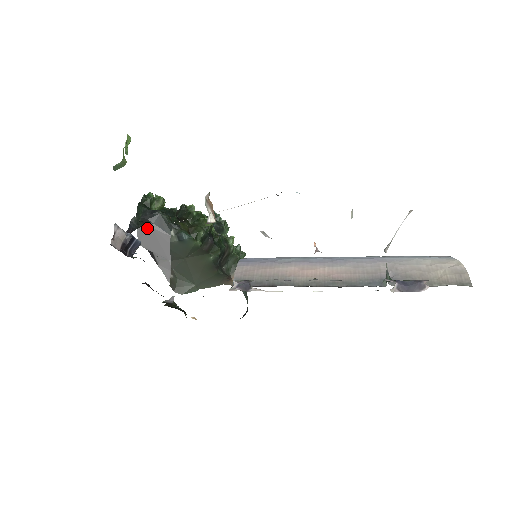
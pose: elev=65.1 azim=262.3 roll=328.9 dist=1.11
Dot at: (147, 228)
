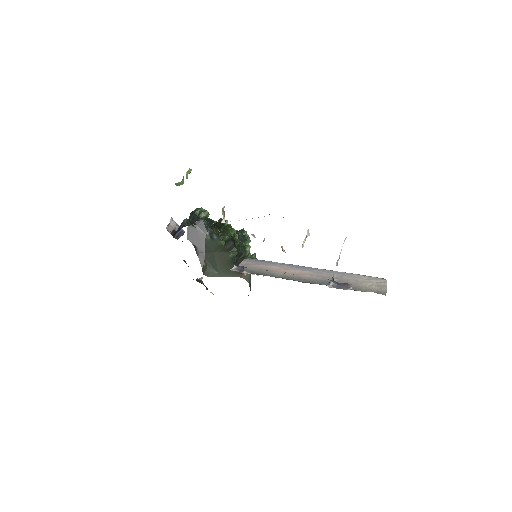
Dot at: (193, 228)
